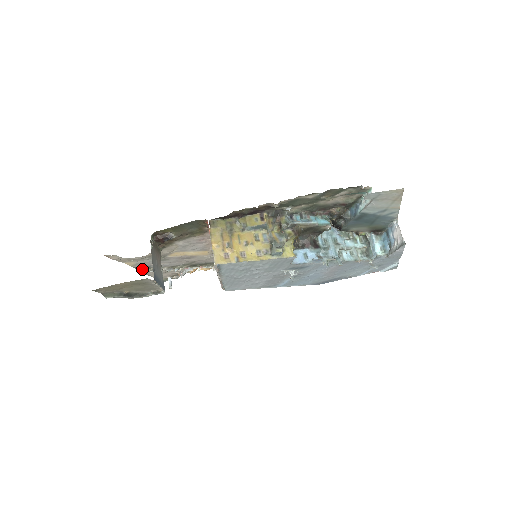
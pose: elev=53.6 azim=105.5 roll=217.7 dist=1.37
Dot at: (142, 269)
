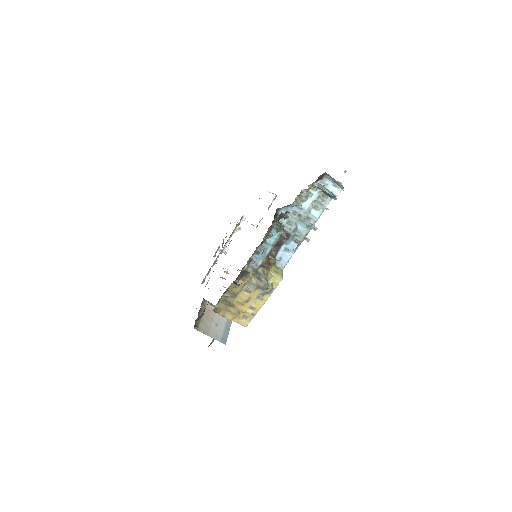
Dot at: (202, 281)
